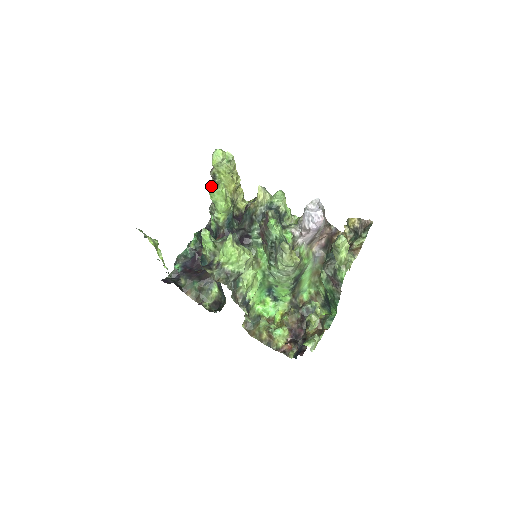
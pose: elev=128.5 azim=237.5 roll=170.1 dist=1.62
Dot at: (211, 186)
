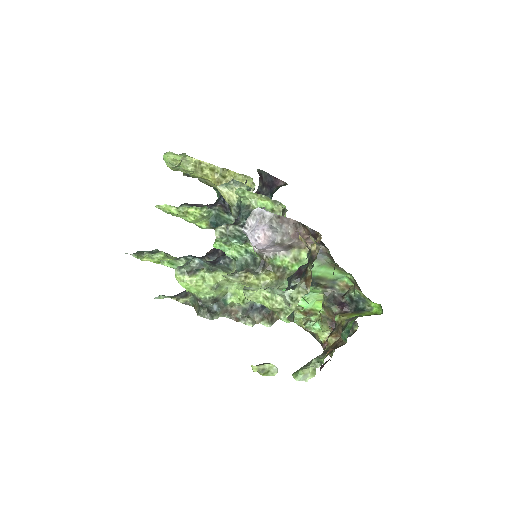
Dot at: occluded
